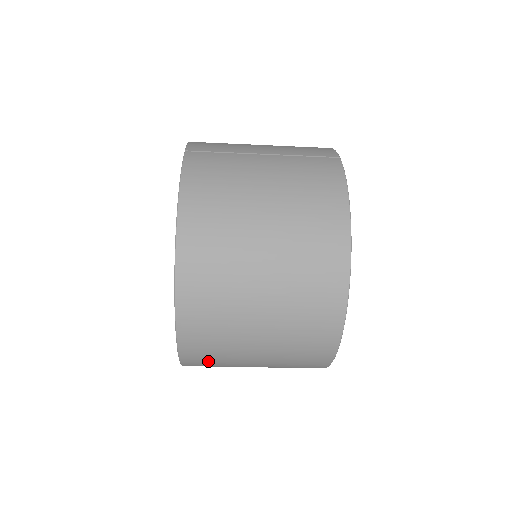
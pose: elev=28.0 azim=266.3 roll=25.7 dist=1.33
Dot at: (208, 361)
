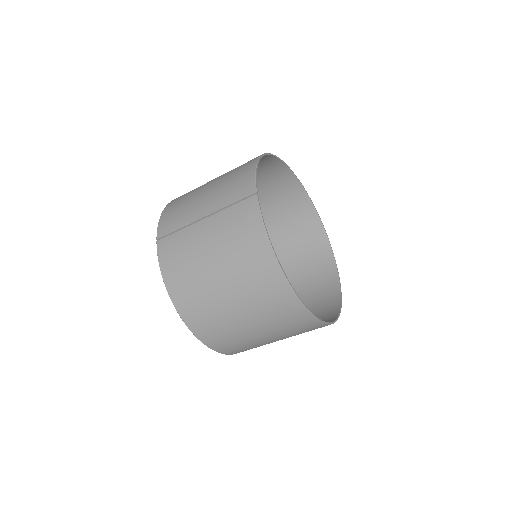
Dot at: occluded
